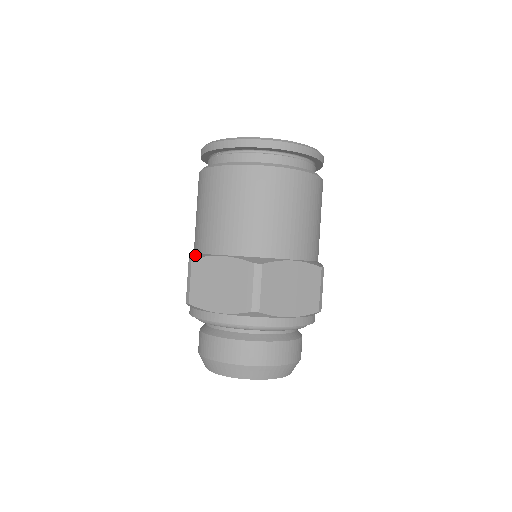
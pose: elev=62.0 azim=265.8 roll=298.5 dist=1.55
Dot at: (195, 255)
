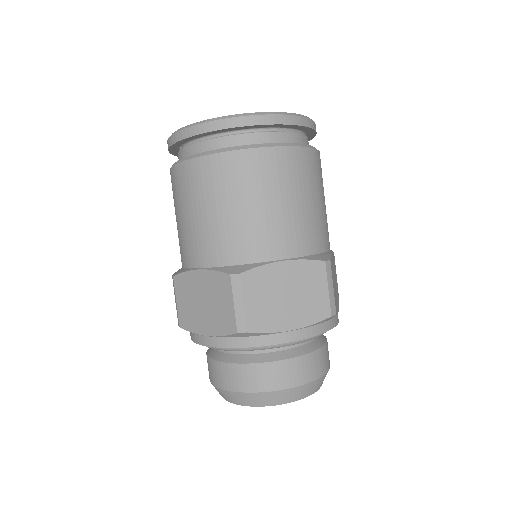
Dot at: (179, 270)
